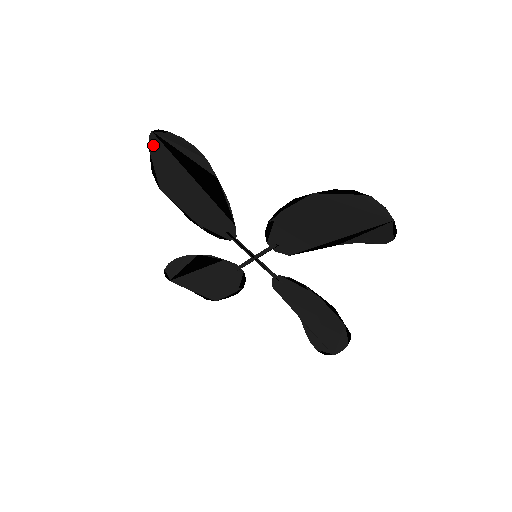
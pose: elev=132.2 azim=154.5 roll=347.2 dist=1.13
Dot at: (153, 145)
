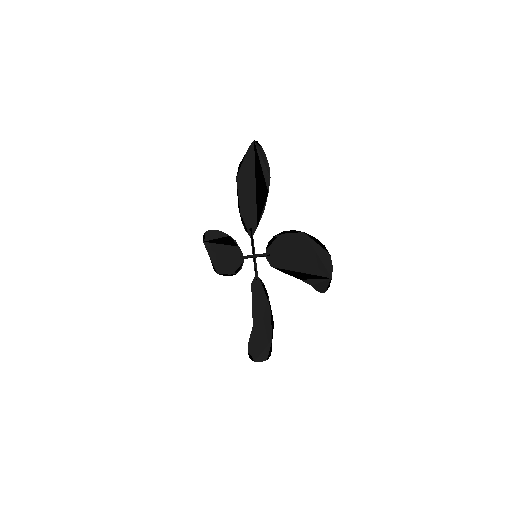
Dot at: (250, 149)
